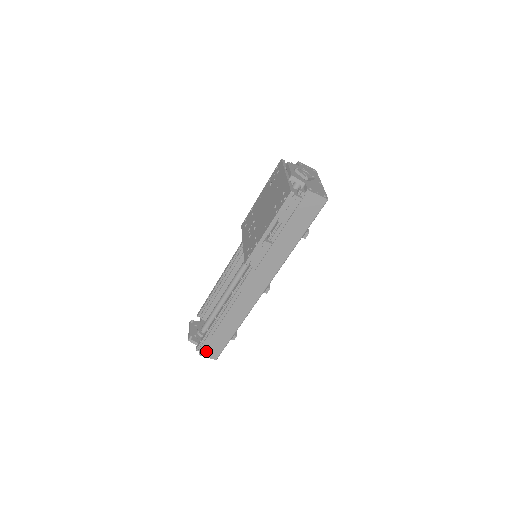
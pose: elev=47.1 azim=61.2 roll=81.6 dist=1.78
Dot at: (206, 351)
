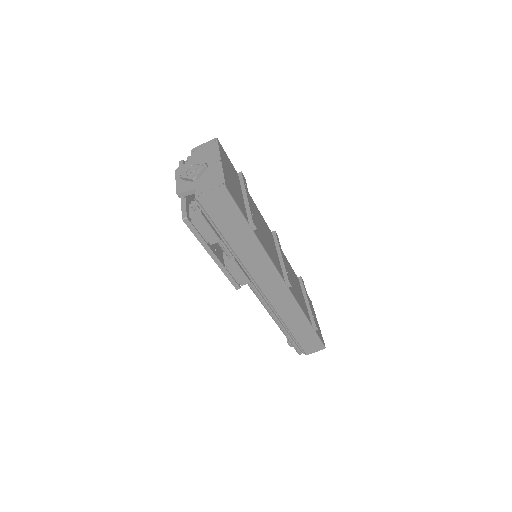
Dot at: (307, 350)
